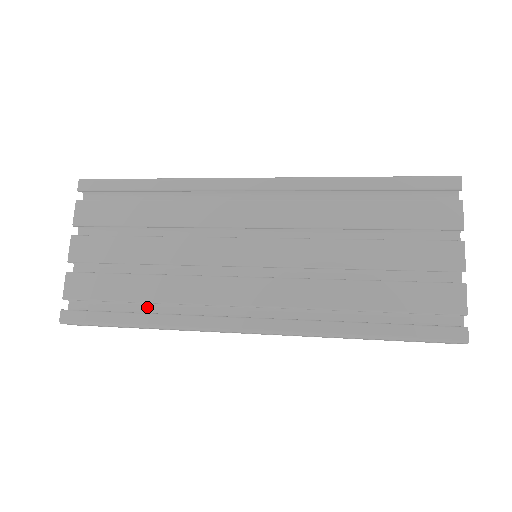
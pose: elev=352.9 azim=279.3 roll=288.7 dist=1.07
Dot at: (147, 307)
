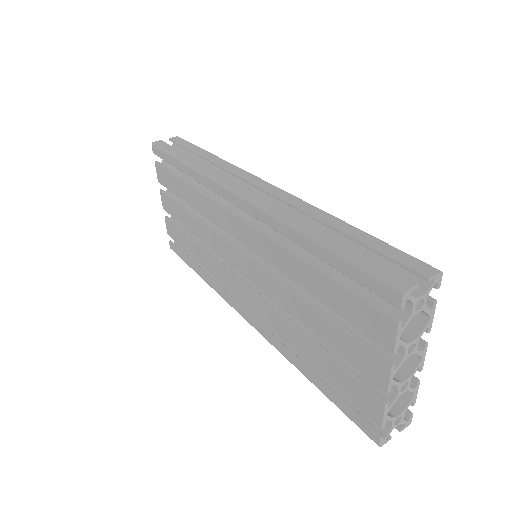
Dot at: occluded
